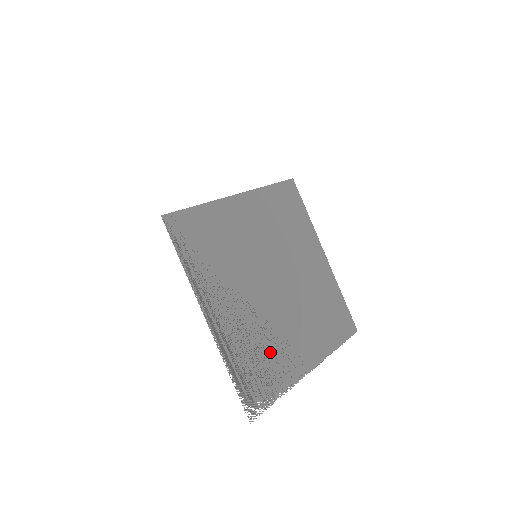
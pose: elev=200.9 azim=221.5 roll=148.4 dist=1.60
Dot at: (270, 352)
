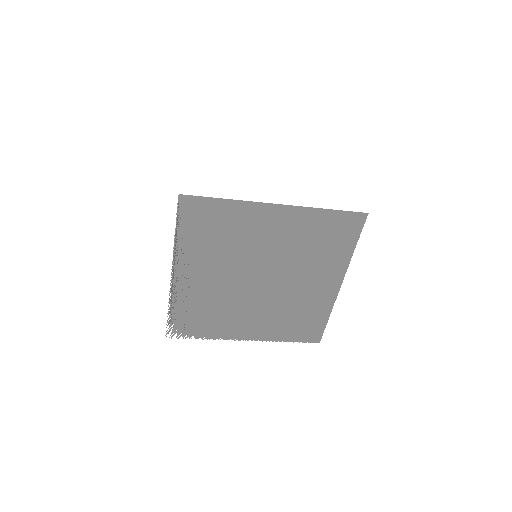
Dot at: (215, 315)
